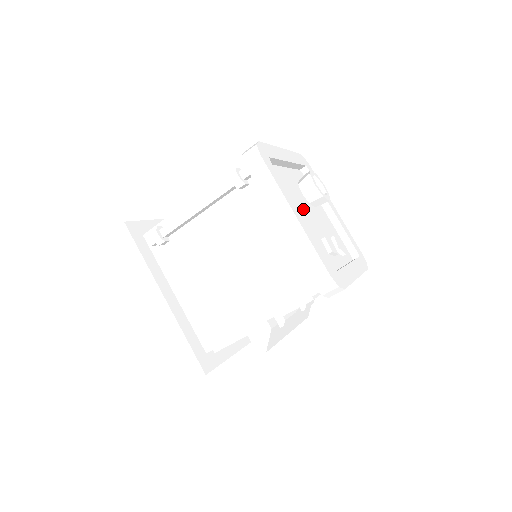
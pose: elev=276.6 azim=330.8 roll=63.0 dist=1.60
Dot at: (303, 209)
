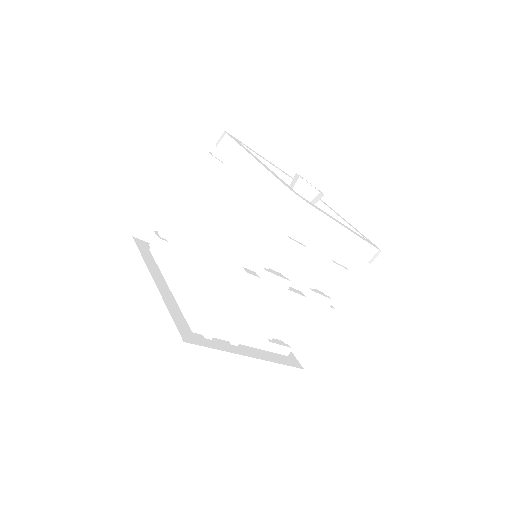
Dot at: occluded
